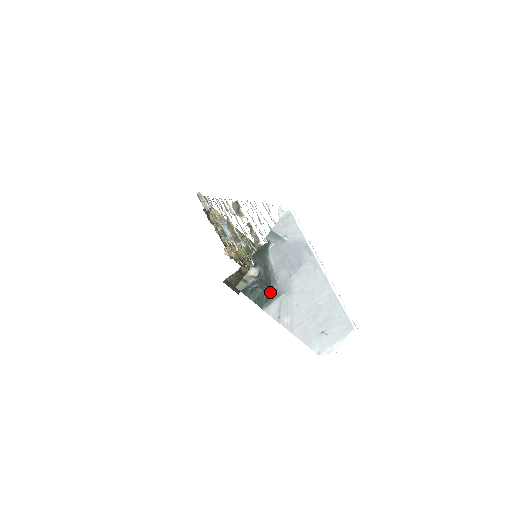
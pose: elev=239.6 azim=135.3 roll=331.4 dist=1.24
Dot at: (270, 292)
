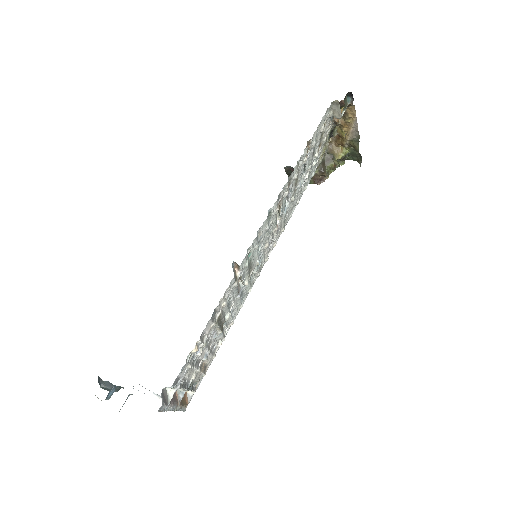
Dot at: occluded
